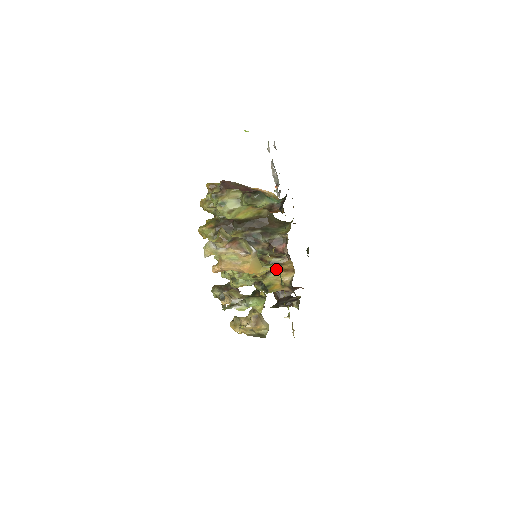
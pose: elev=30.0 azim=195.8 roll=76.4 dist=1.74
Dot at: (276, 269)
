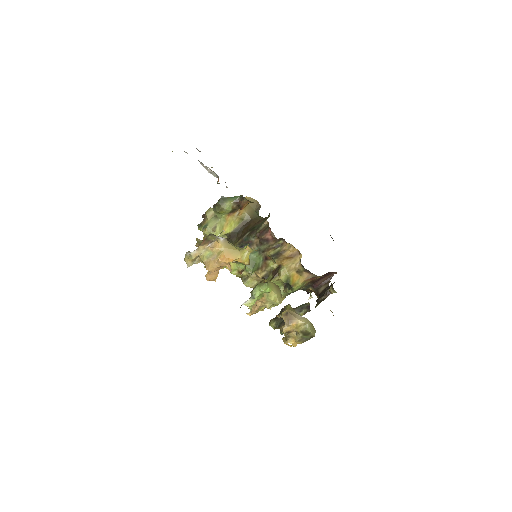
Dot at: (283, 260)
